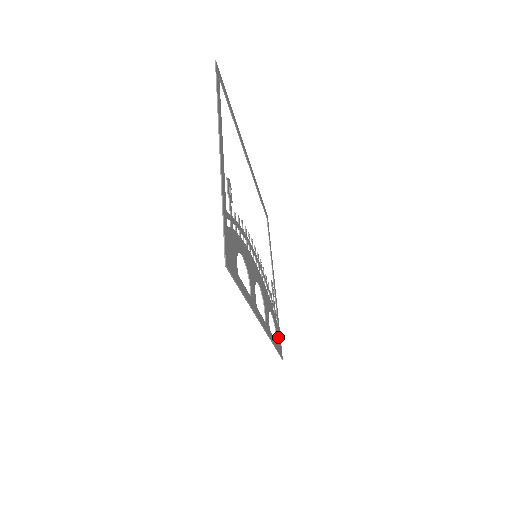
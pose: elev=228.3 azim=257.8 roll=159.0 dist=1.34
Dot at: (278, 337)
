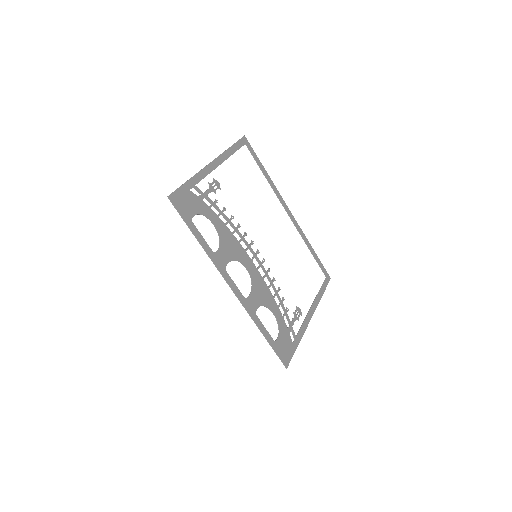
Dot at: (284, 345)
